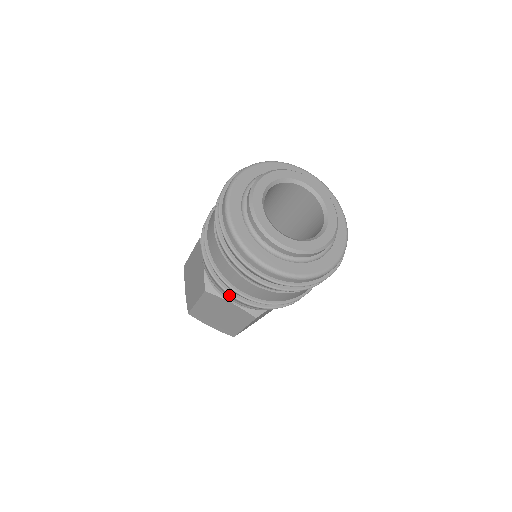
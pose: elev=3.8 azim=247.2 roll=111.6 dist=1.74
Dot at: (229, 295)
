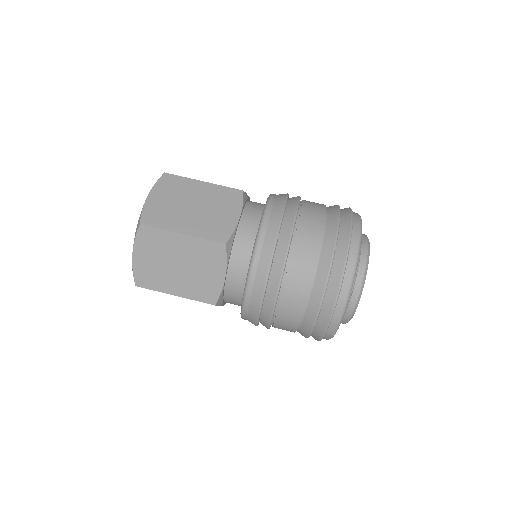
Dot at: (254, 324)
